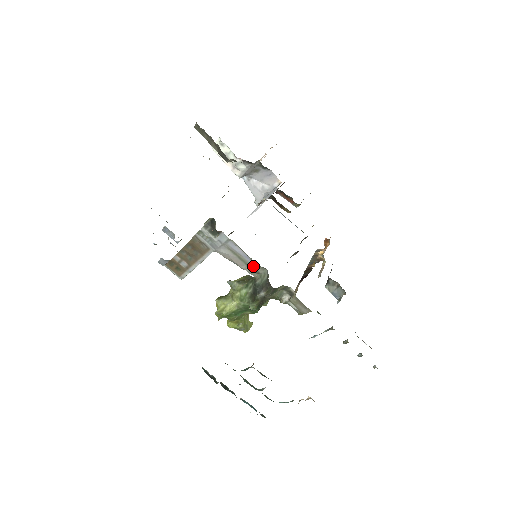
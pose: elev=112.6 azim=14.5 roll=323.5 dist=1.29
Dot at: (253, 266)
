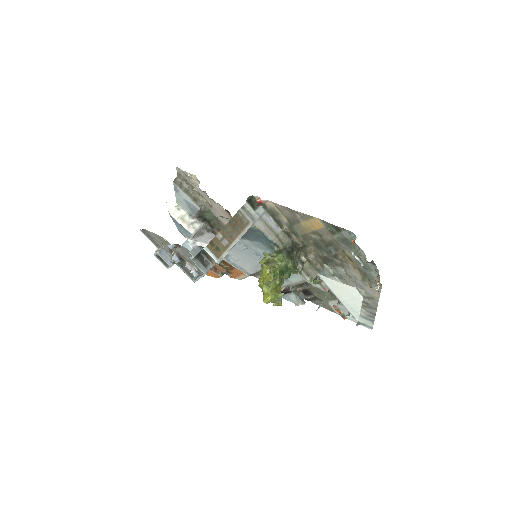
Dot at: (279, 237)
